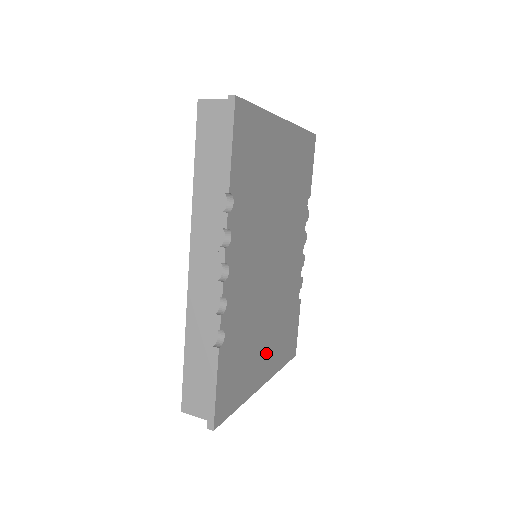
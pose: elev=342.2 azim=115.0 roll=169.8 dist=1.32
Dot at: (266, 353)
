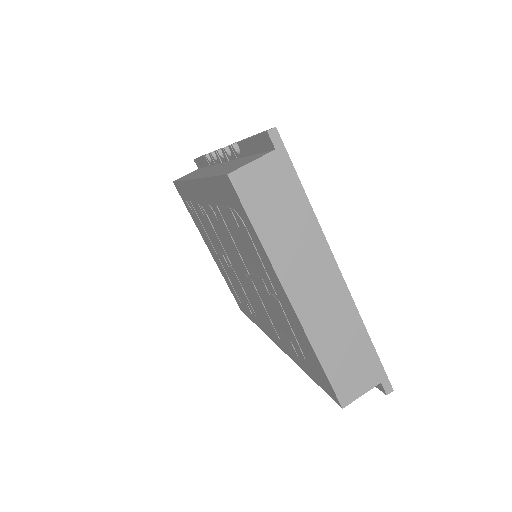
Dot at: occluded
